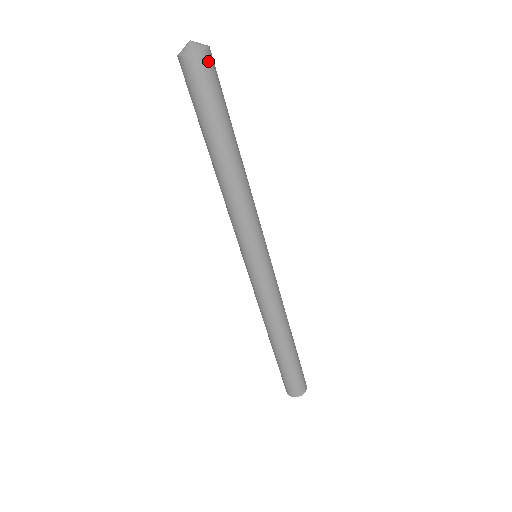
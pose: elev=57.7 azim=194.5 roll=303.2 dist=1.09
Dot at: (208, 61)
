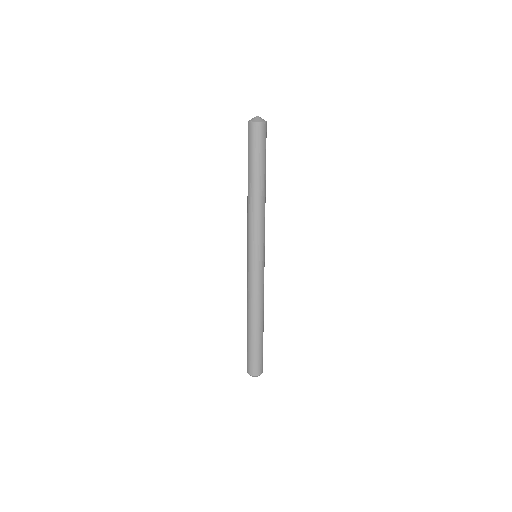
Dot at: (266, 128)
